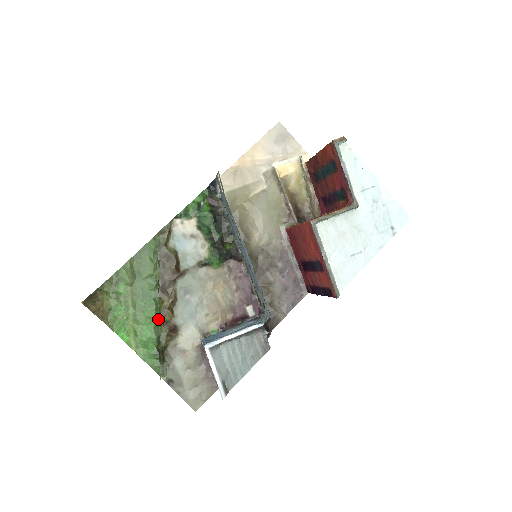
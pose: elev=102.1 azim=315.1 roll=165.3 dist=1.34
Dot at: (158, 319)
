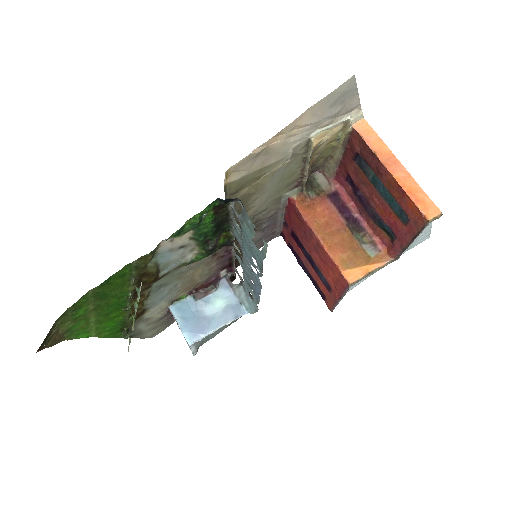
Dot at: (125, 314)
